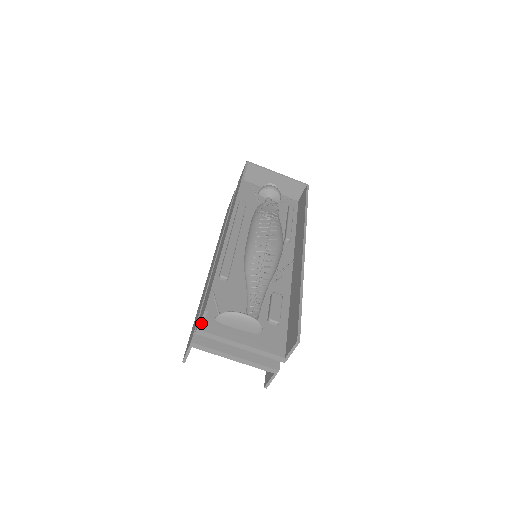
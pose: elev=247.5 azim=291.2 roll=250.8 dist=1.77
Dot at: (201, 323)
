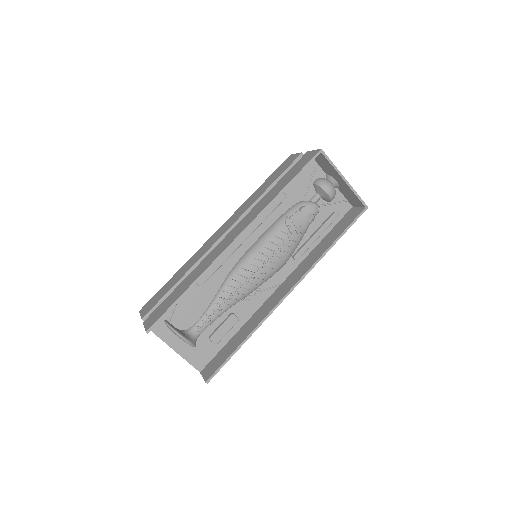
Dot at: occluded
